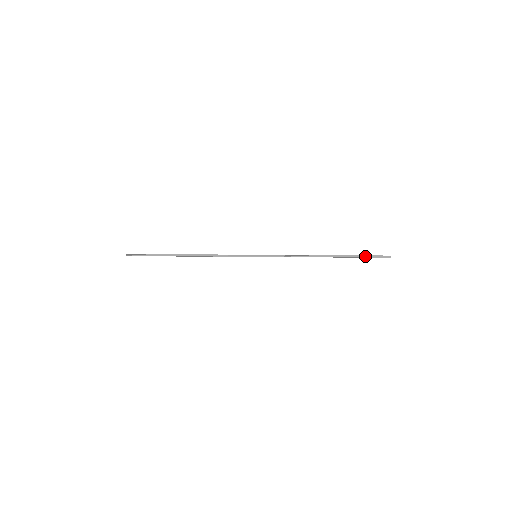
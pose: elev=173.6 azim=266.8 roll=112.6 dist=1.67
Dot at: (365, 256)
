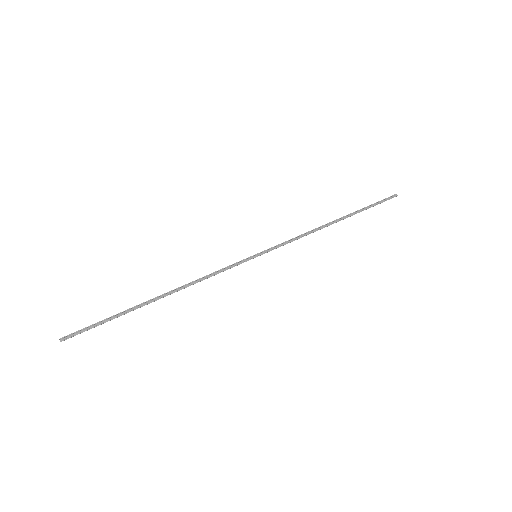
Dot at: (373, 205)
